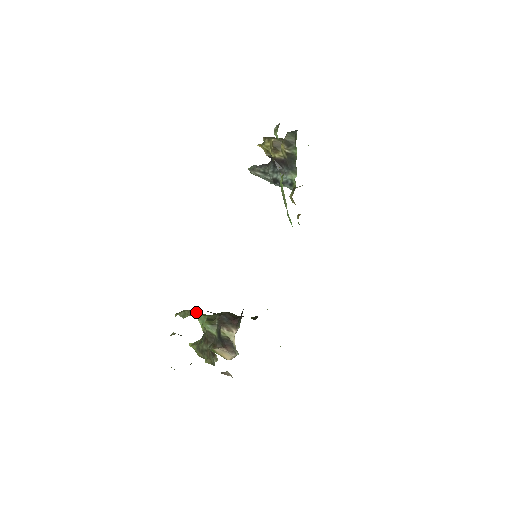
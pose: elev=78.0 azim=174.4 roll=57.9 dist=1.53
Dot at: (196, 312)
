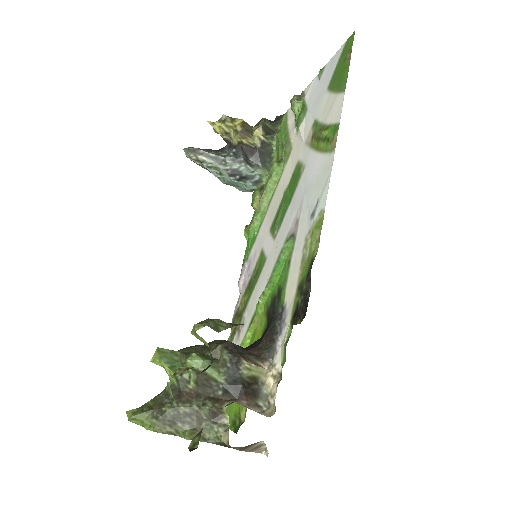
Dot at: occluded
